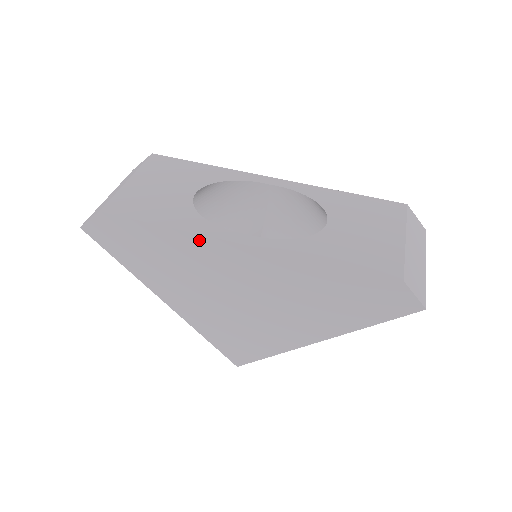
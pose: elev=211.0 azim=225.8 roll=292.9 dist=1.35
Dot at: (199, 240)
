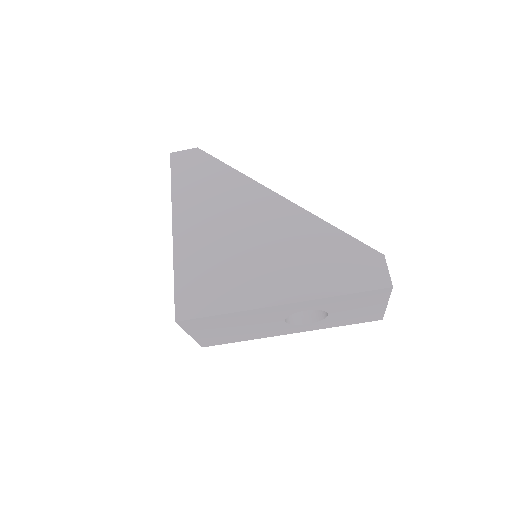
Dot at: (252, 185)
